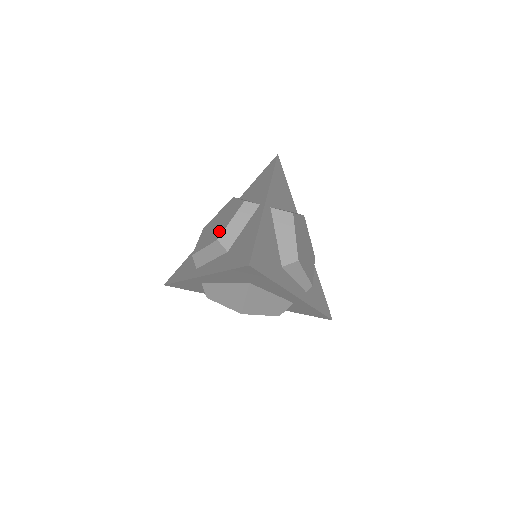
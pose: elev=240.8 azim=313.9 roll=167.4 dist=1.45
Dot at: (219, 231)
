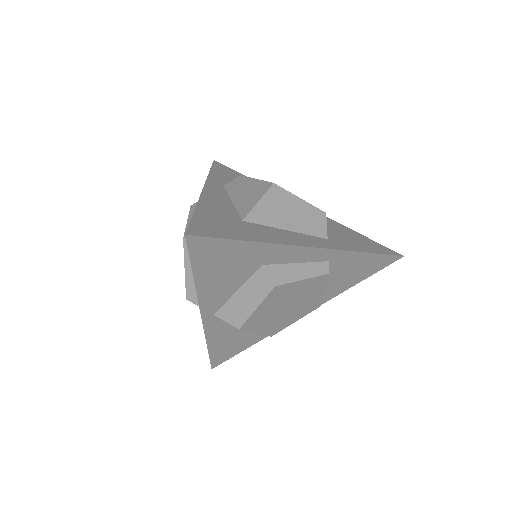
Dot at: occluded
